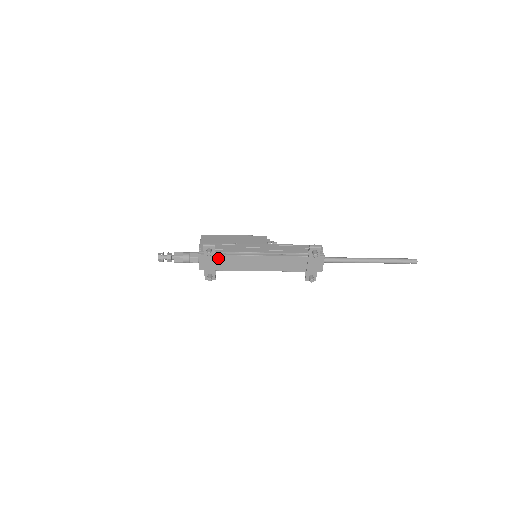
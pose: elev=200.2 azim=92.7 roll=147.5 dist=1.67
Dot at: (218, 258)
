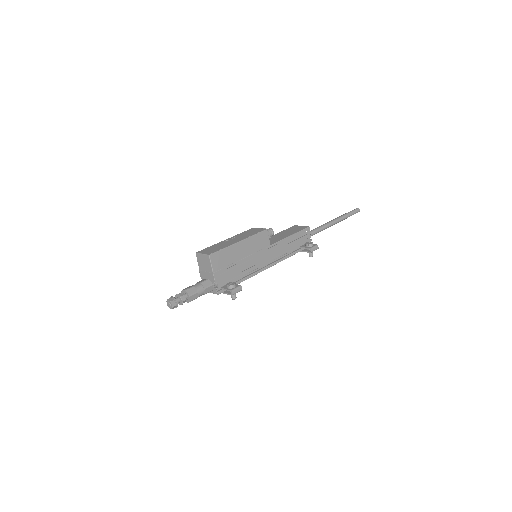
Dot at: occluded
